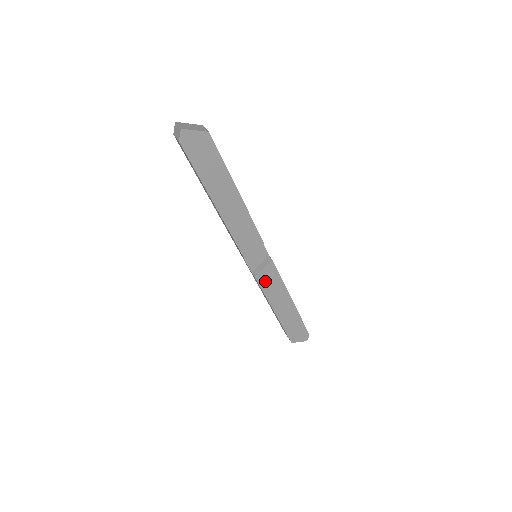
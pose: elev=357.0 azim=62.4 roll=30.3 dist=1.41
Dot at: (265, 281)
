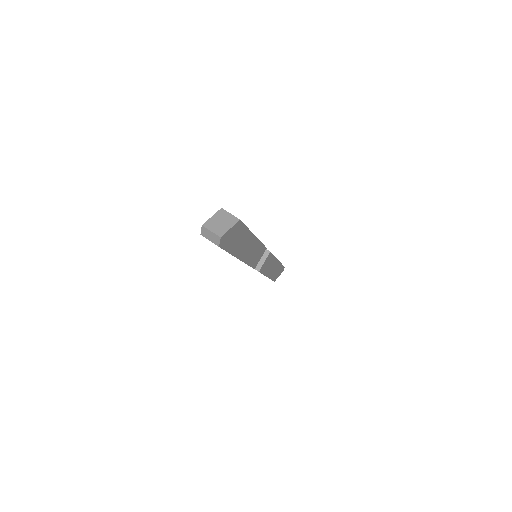
Dot at: (264, 267)
